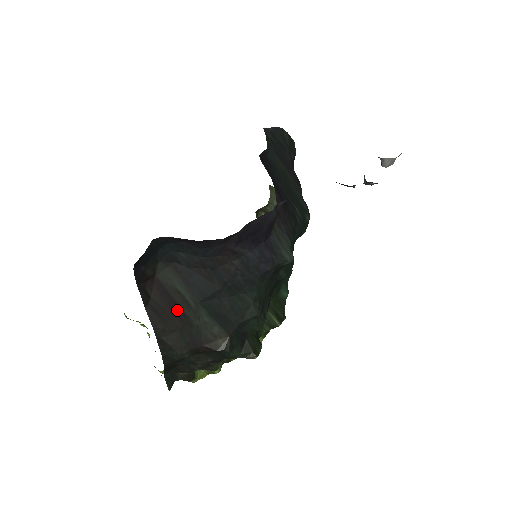
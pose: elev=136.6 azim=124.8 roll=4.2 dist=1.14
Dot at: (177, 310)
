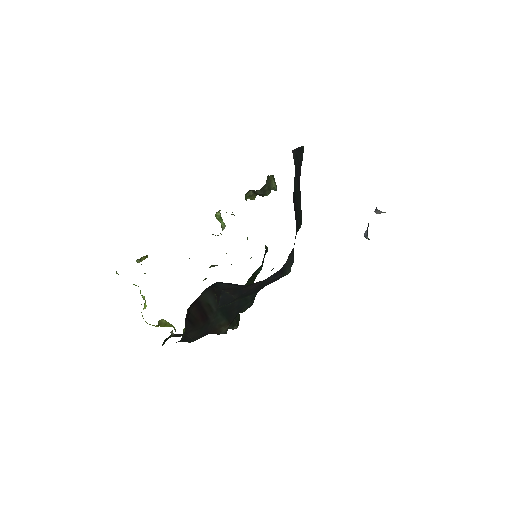
Dot at: (204, 316)
